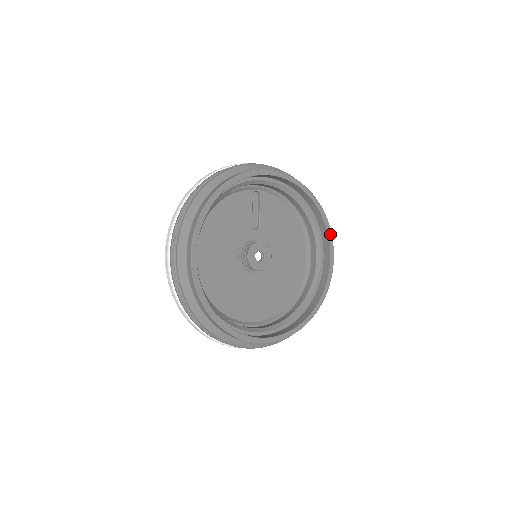
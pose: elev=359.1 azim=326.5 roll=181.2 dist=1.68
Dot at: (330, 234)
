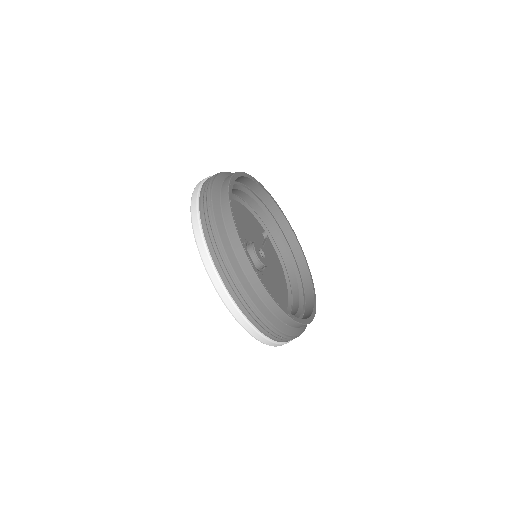
Dot at: (315, 295)
